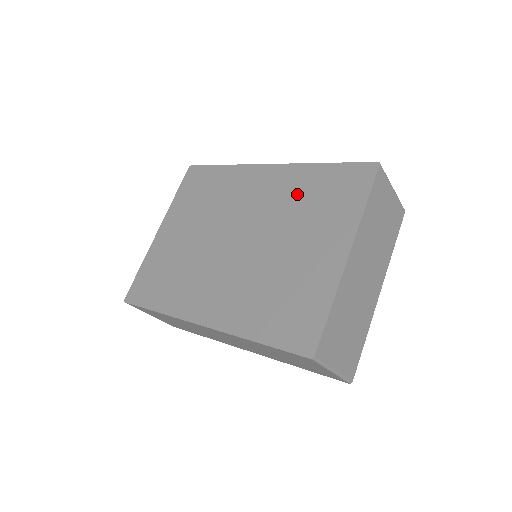
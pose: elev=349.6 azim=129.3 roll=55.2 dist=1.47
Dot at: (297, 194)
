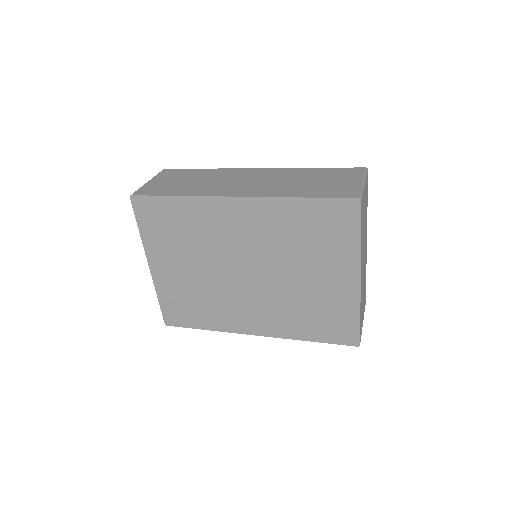
Dot at: (286, 230)
